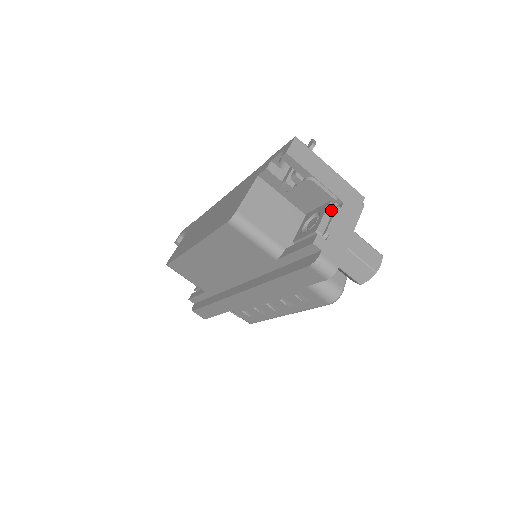
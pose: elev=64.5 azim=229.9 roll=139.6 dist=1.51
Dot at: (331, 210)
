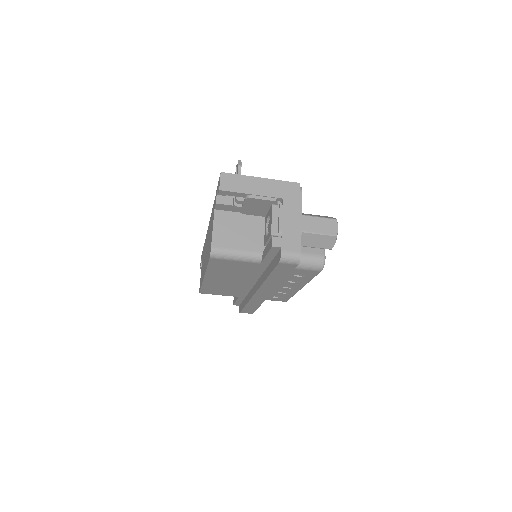
Dot at: (276, 210)
